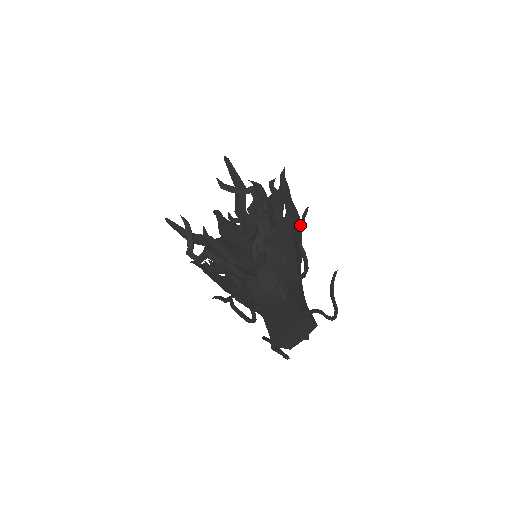
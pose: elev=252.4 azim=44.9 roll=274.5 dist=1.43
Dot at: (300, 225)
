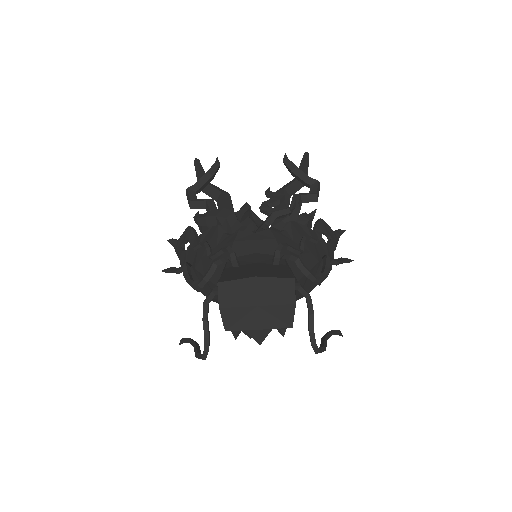
Dot at: occluded
